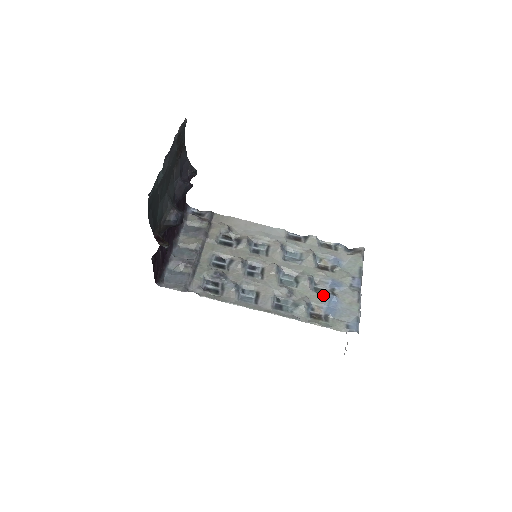
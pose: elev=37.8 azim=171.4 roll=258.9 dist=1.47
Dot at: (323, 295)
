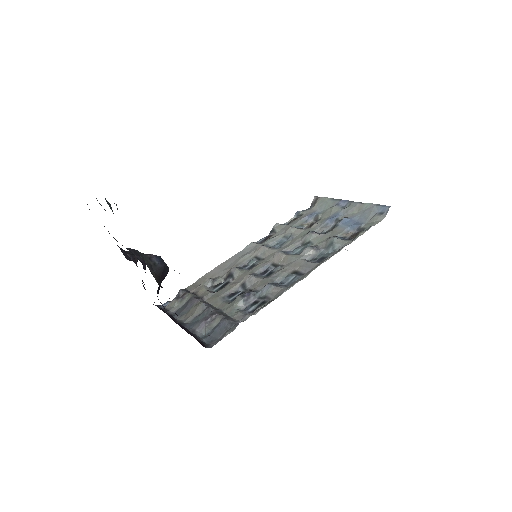
Dot at: (336, 228)
